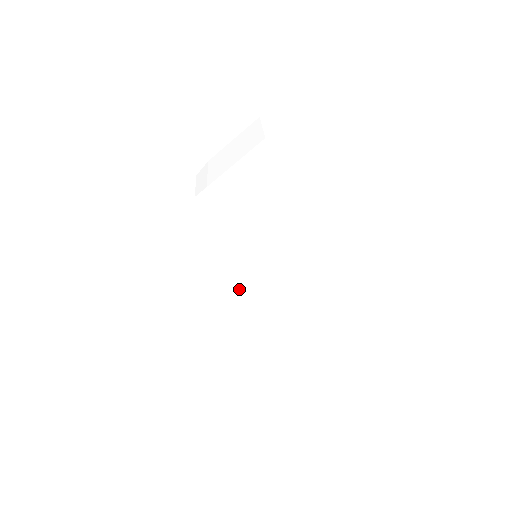
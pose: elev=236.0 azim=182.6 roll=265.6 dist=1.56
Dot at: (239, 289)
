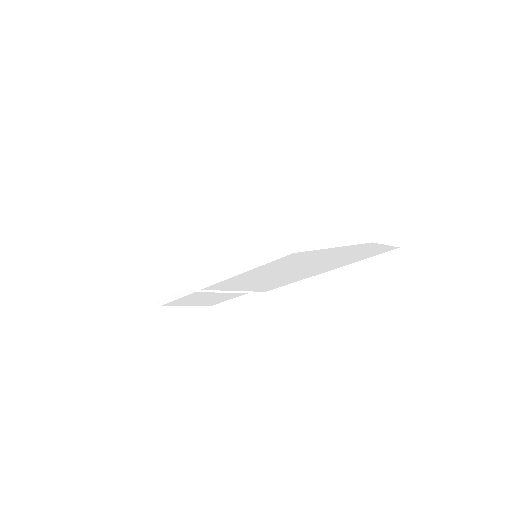
Dot at: (233, 287)
